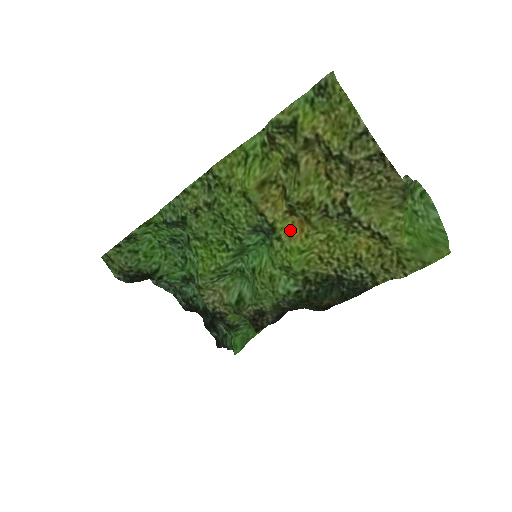
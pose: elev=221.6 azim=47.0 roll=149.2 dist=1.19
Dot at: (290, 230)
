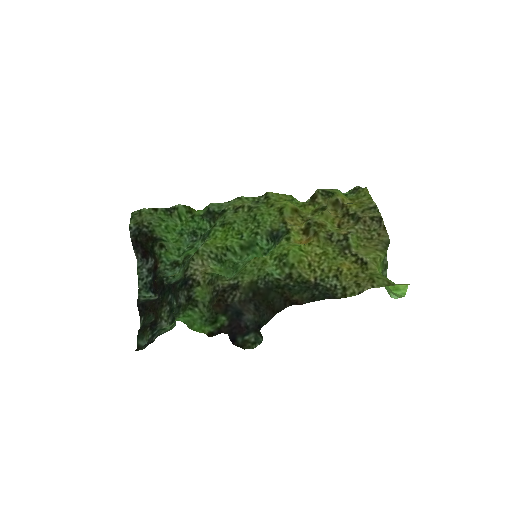
Dot at: (297, 241)
